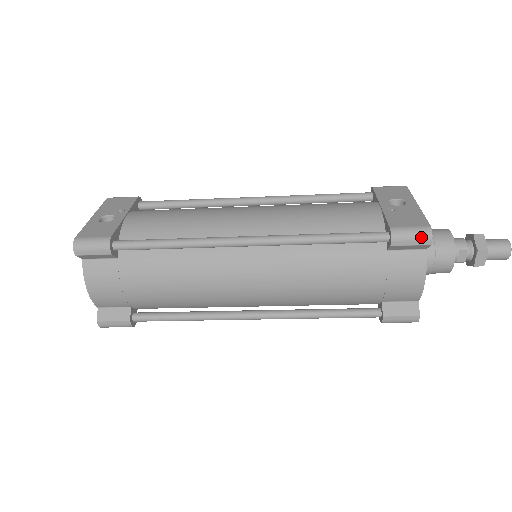
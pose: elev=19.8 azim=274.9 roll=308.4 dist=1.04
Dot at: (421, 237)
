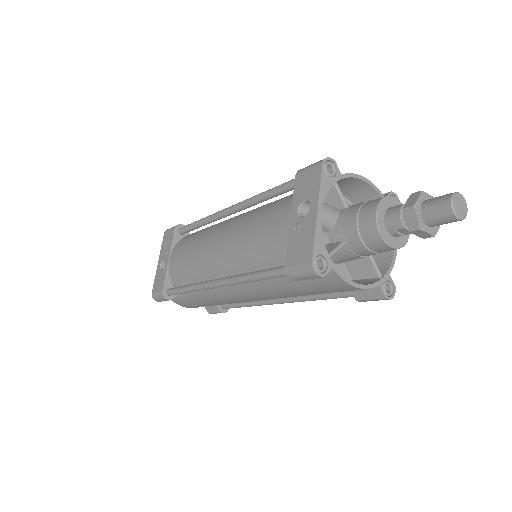
Dot at: (308, 275)
